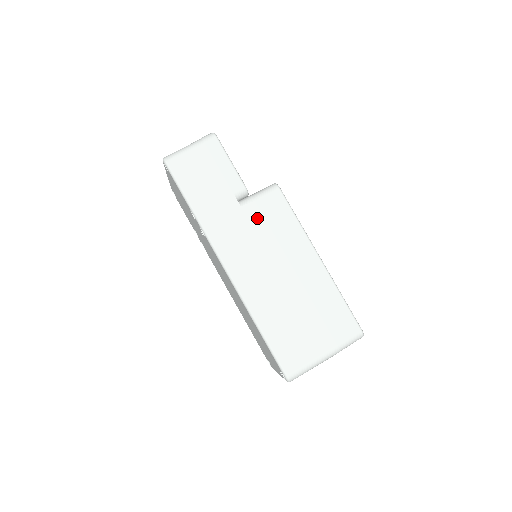
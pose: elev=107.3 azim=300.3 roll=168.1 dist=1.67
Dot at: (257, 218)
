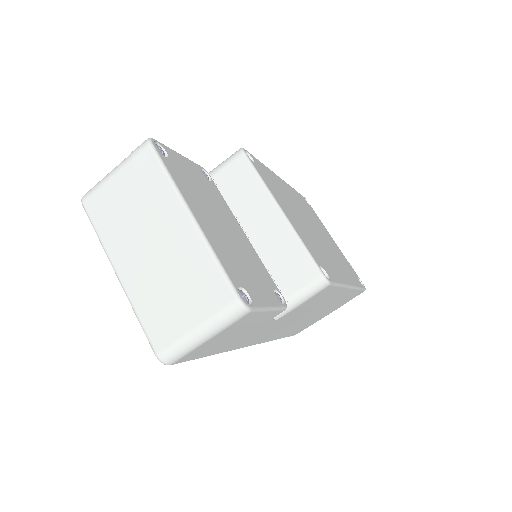
Dot at: (294, 313)
